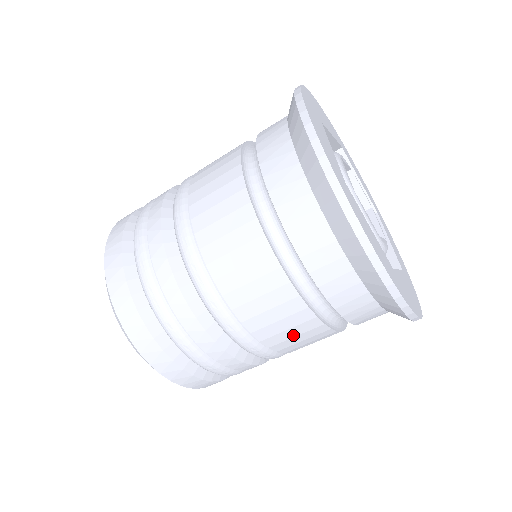
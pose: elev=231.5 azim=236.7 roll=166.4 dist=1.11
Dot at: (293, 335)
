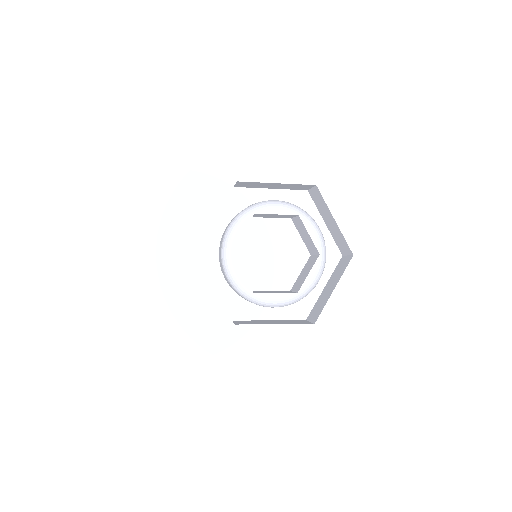
Dot at: occluded
